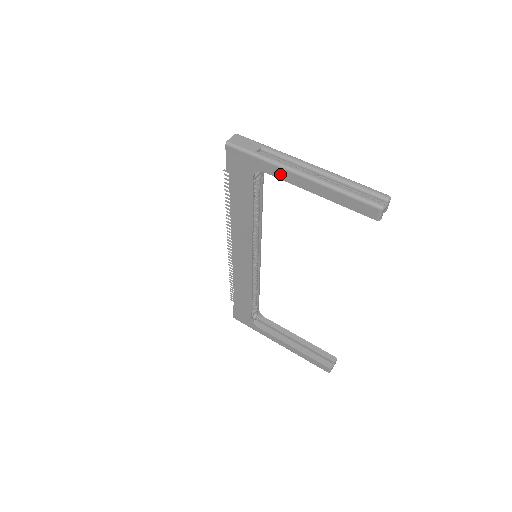
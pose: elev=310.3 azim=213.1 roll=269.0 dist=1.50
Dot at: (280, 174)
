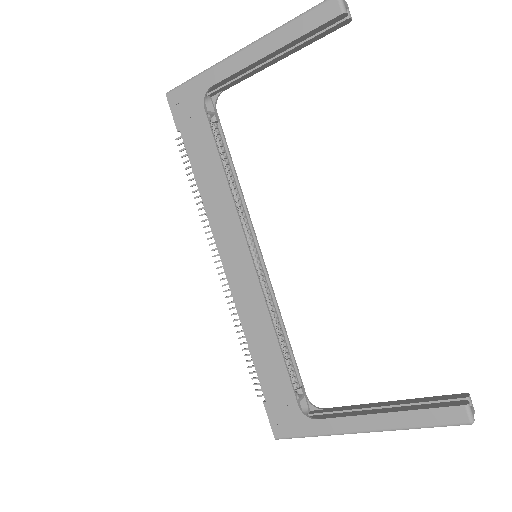
Dot at: (226, 70)
